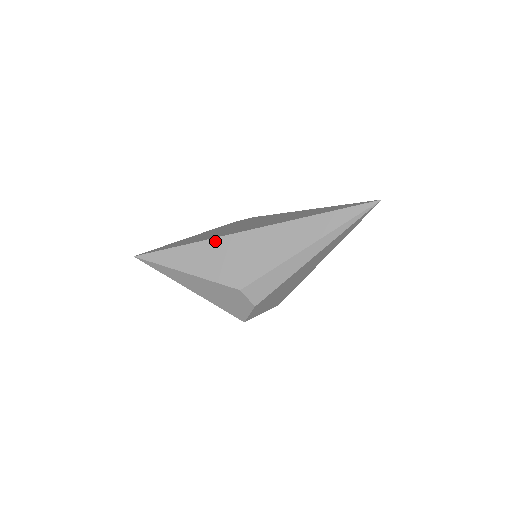
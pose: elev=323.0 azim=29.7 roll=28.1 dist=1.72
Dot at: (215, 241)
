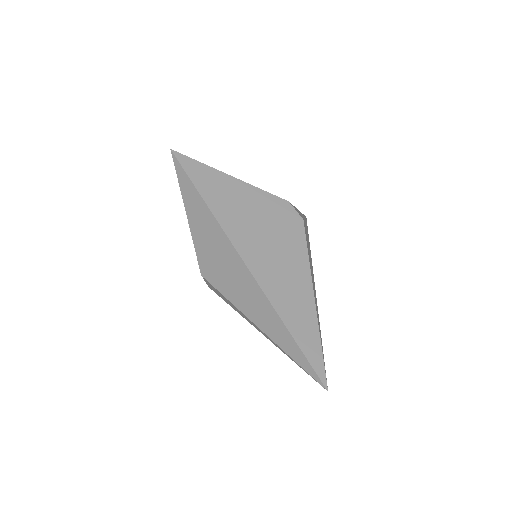
Dot at: (219, 229)
